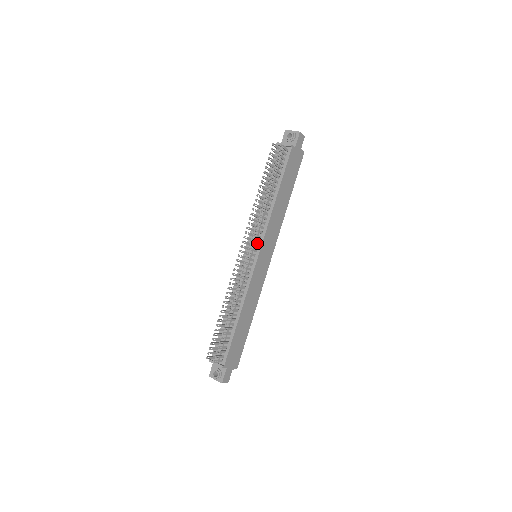
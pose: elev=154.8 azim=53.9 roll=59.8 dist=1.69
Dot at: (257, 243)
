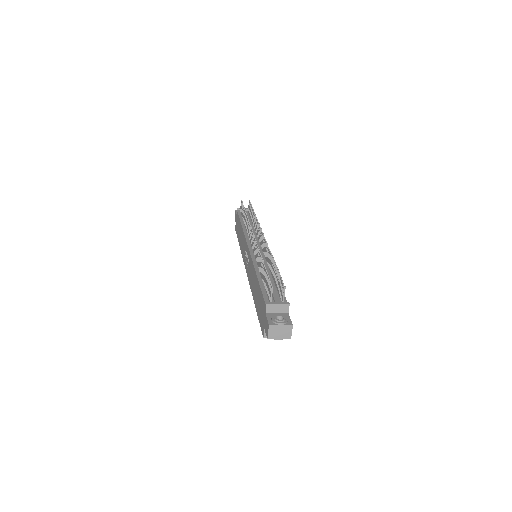
Dot at: (258, 242)
